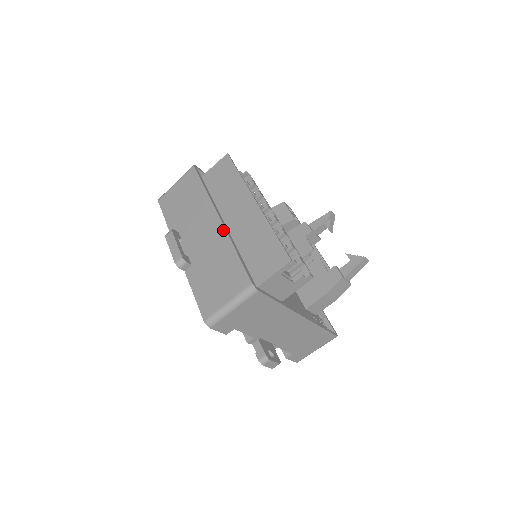
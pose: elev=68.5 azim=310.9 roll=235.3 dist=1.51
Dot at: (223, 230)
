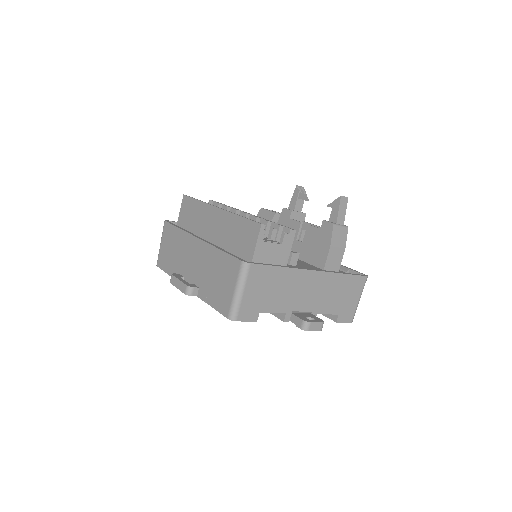
Dot at: (204, 244)
